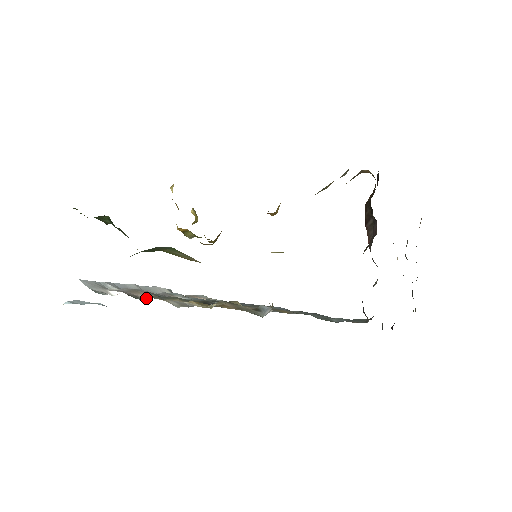
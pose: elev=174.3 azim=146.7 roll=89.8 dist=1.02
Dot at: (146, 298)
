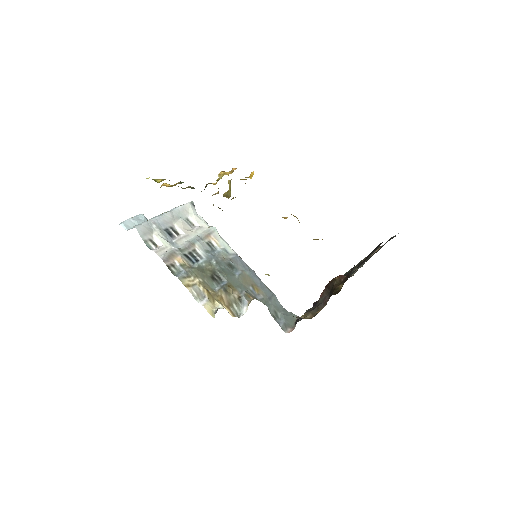
Dot at: (178, 268)
